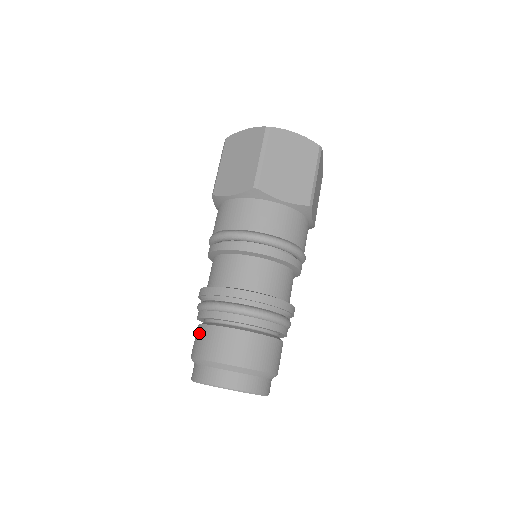
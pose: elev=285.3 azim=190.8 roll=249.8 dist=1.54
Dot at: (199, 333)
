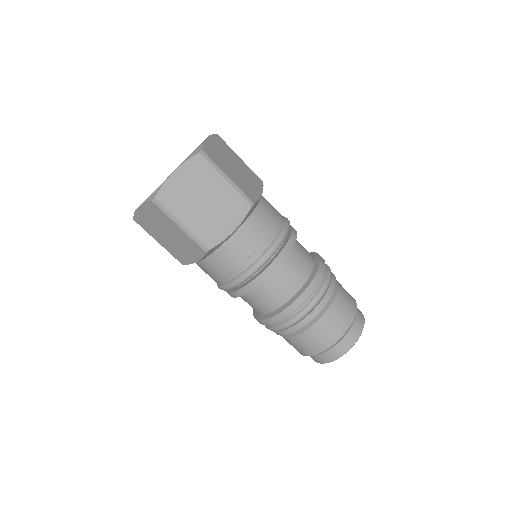
Dot at: occluded
